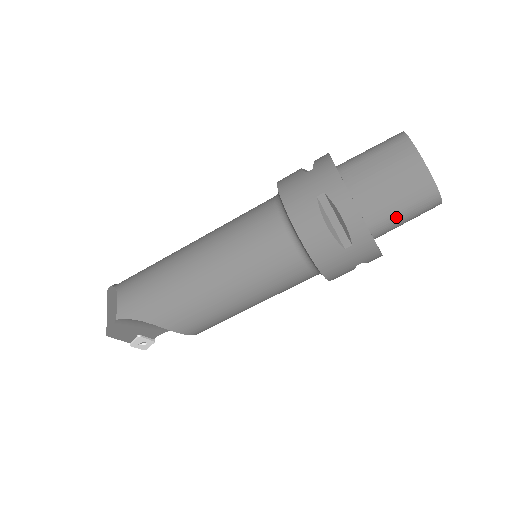
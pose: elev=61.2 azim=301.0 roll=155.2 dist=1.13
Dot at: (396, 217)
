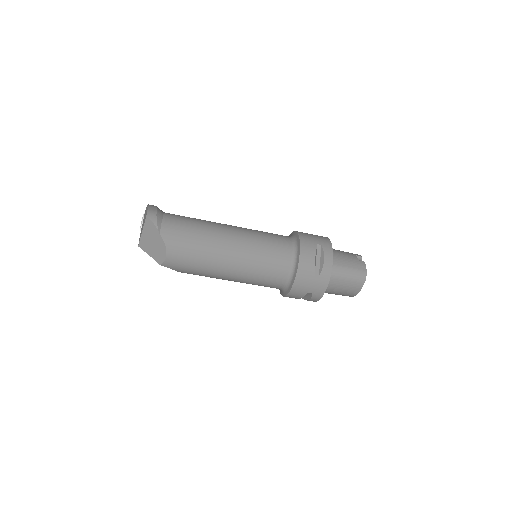
Dot at: occluded
